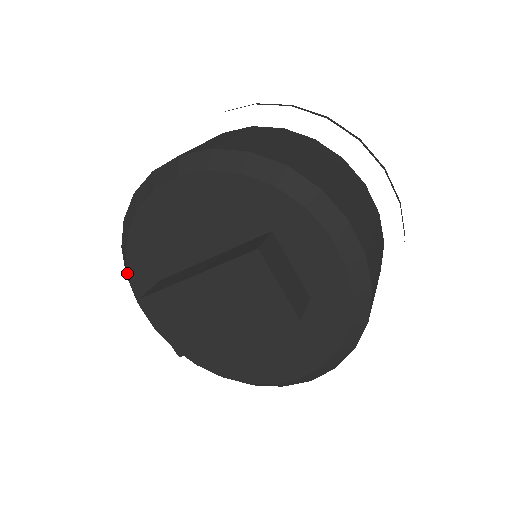
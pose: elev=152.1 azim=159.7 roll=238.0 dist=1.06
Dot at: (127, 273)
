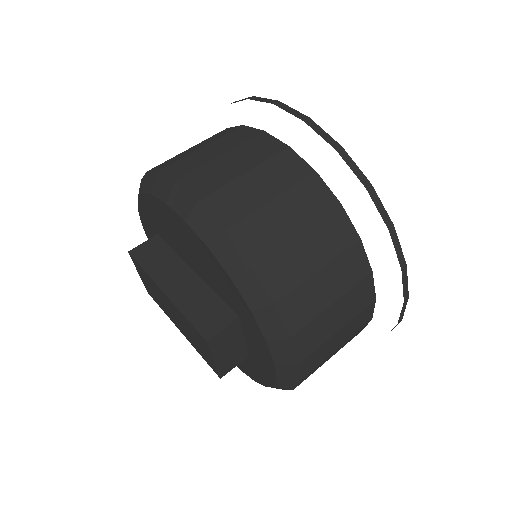
Dot at: occluded
